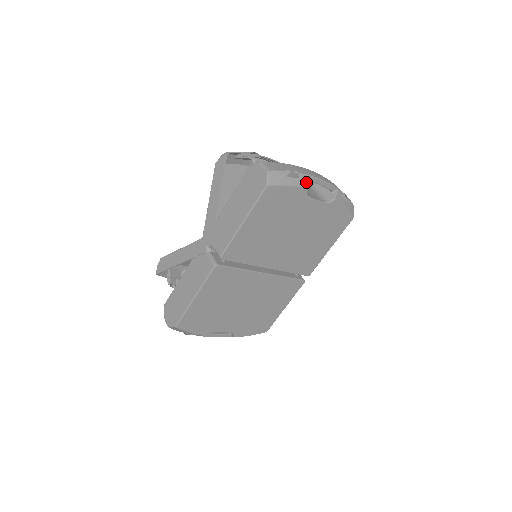
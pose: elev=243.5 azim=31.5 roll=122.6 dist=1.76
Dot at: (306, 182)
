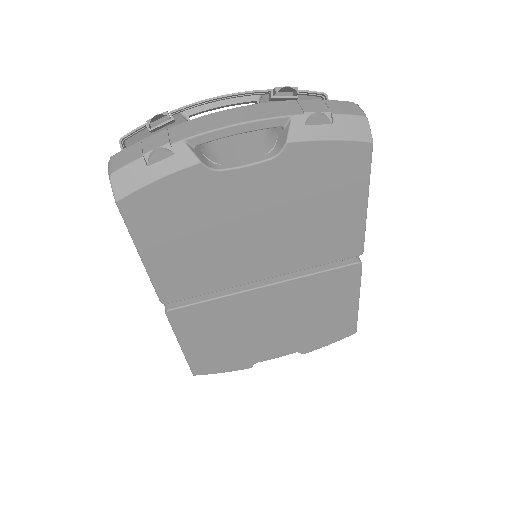
Dot at: (306, 92)
